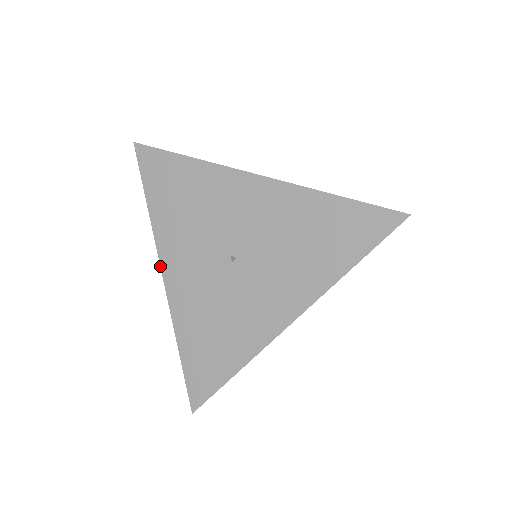
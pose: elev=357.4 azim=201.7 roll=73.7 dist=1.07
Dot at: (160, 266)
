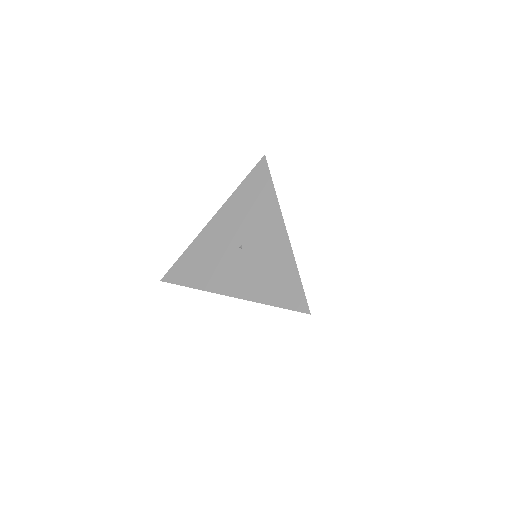
Dot at: (215, 214)
